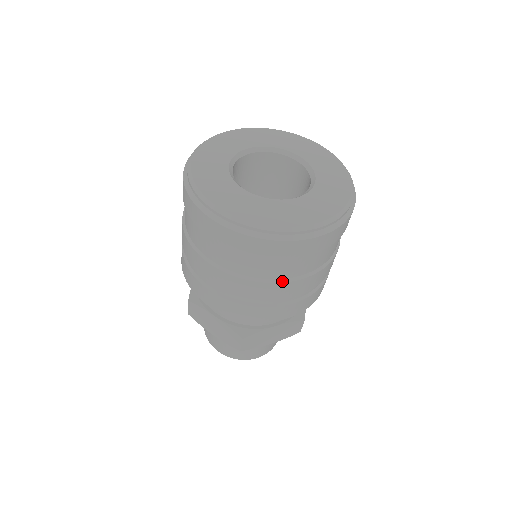
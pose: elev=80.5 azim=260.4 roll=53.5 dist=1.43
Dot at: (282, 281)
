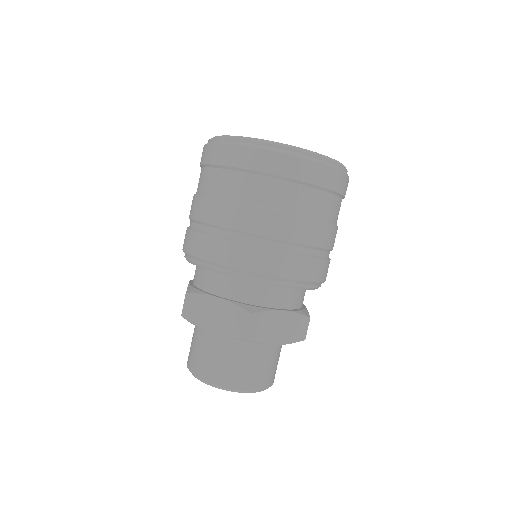
Dot at: (300, 215)
